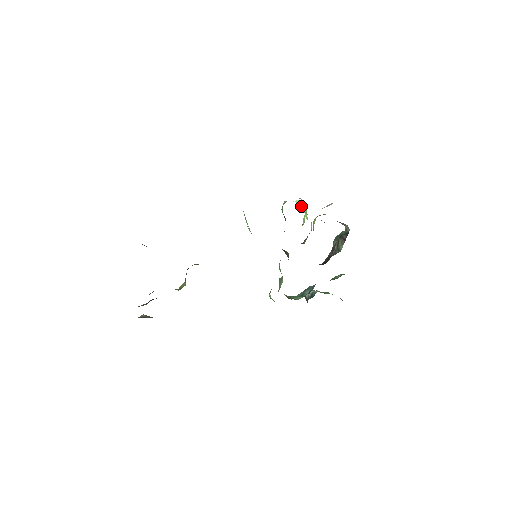
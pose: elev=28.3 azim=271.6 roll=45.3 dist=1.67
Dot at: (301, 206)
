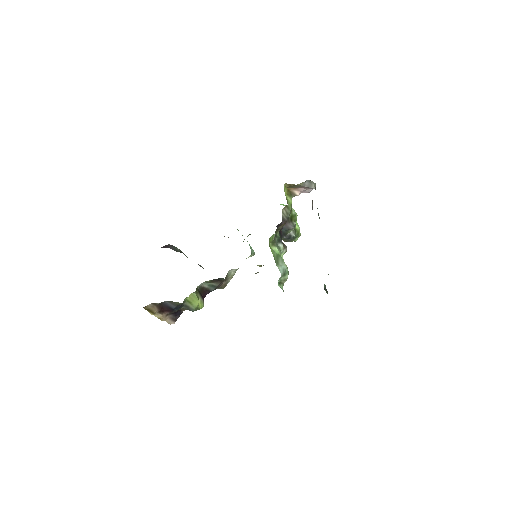
Dot at: (283, 205)
